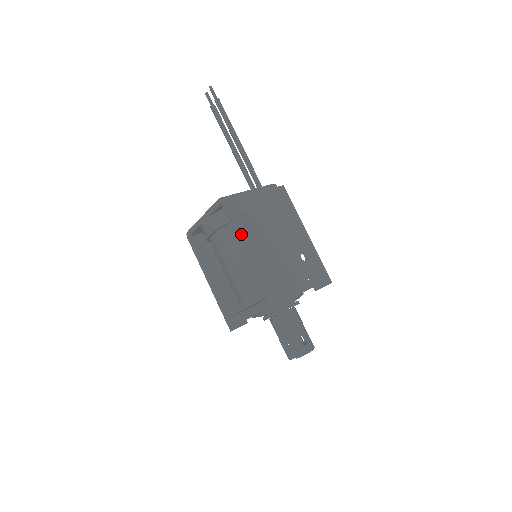
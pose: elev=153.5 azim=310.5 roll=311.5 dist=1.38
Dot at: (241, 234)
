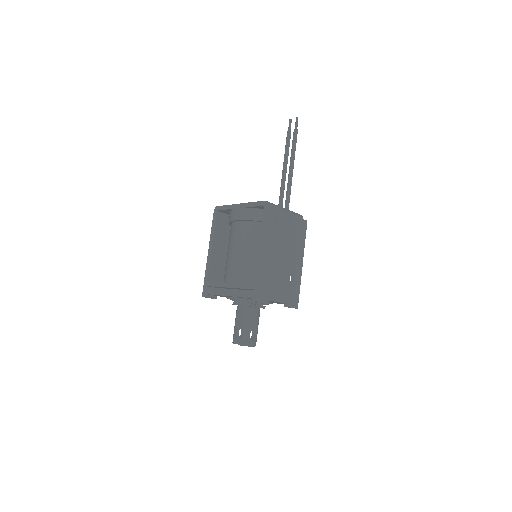
Dot at: (265, 235)
